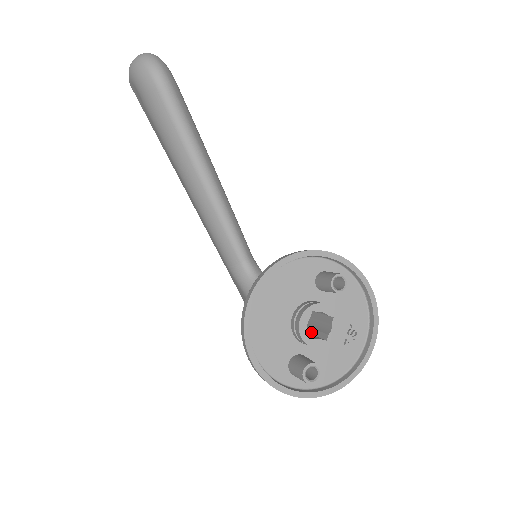
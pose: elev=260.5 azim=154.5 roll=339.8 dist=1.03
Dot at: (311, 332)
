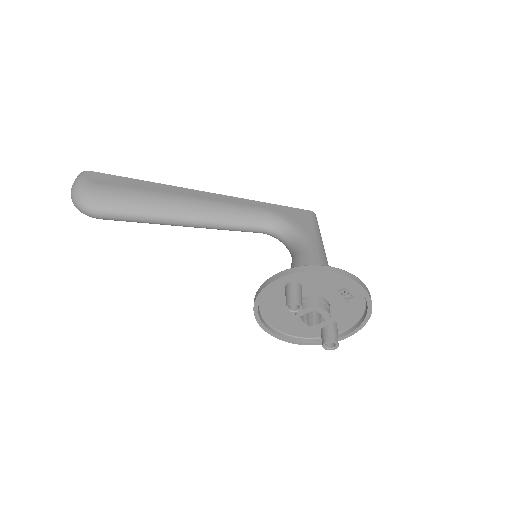
Dot at: occluded
